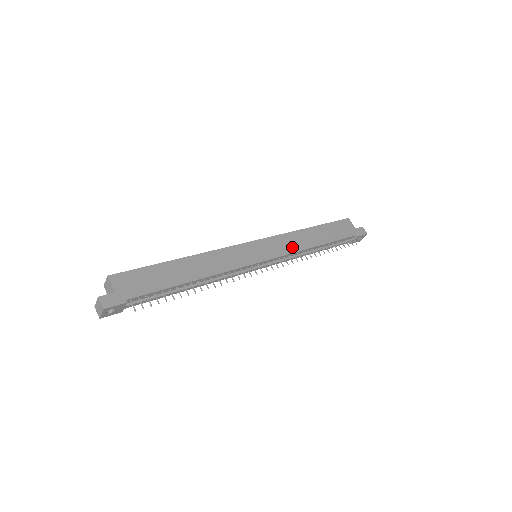
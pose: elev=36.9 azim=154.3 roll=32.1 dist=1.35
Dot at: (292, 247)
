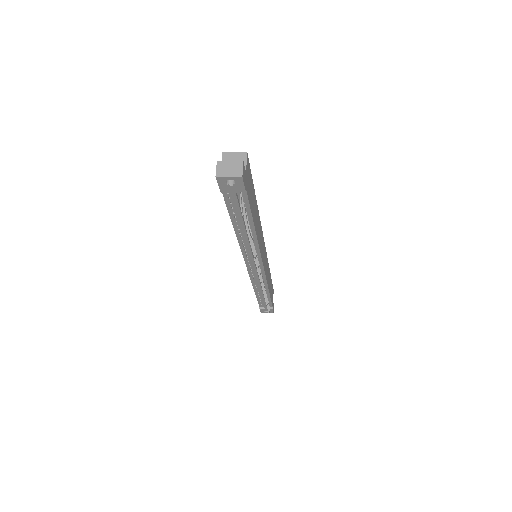
Dot at: (267, 275)
